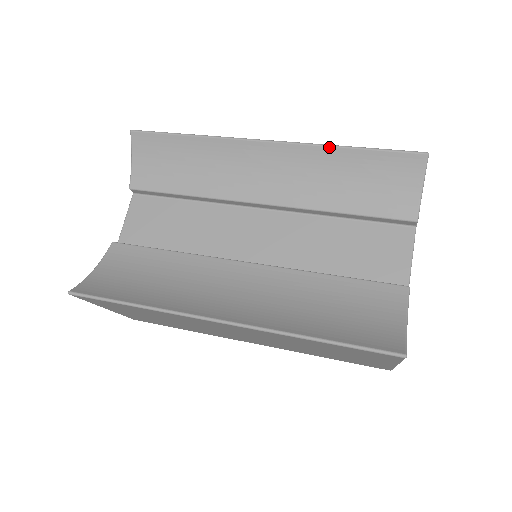
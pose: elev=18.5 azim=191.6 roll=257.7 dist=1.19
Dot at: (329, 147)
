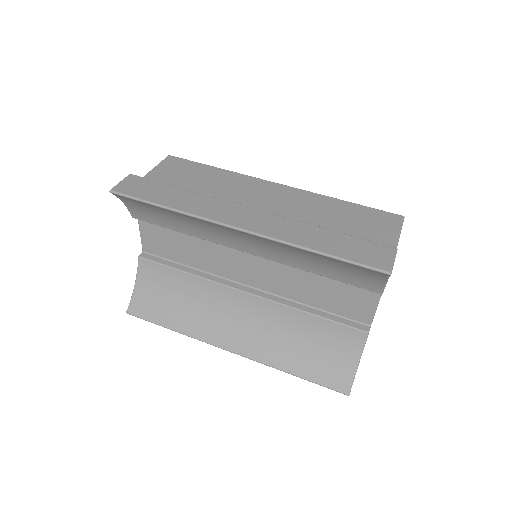
Dot at: (297, 248)
